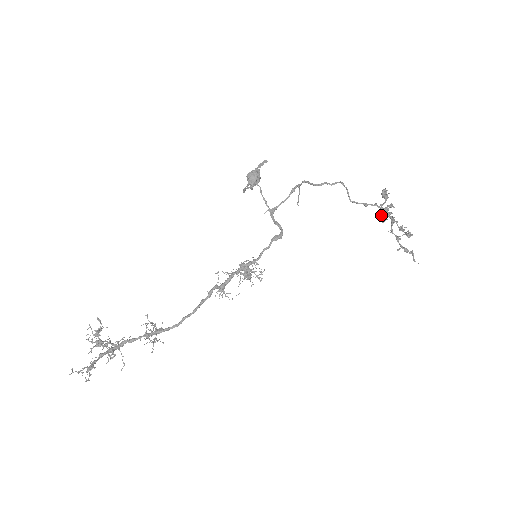
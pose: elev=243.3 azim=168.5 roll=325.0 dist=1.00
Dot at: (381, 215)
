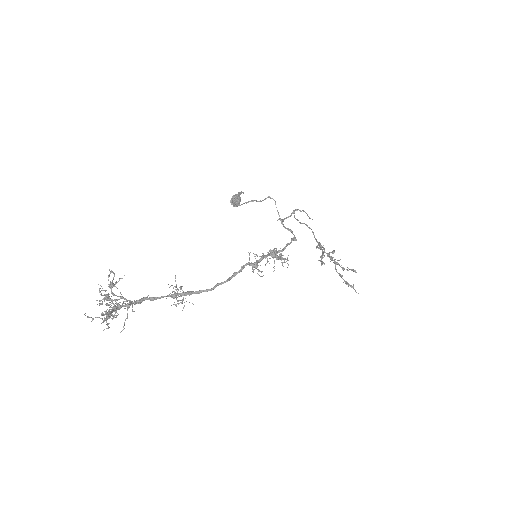
Dot at: occluded
